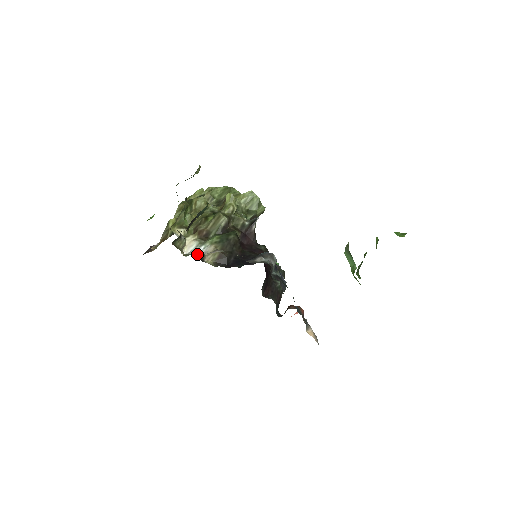
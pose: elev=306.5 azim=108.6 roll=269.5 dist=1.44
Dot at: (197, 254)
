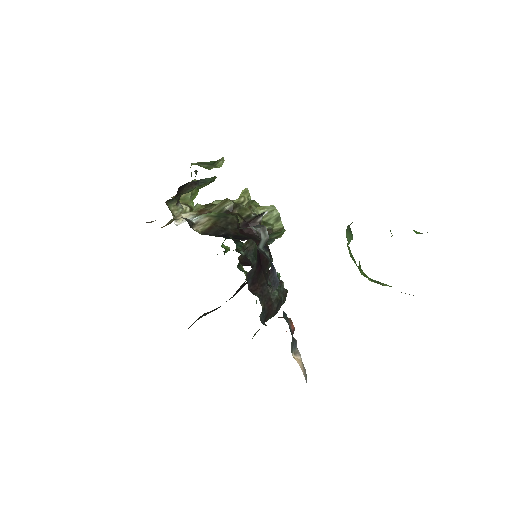
Dot at: (187, 219)
